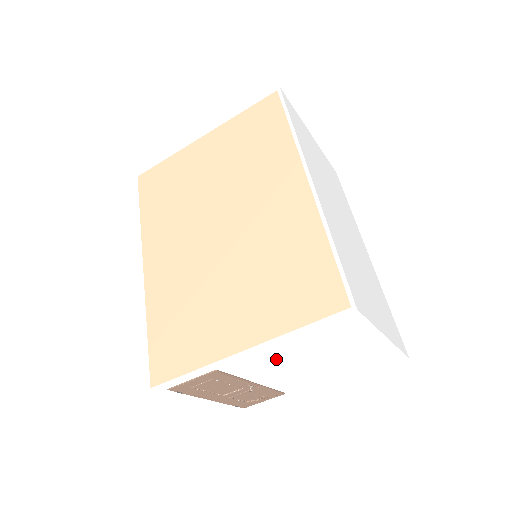
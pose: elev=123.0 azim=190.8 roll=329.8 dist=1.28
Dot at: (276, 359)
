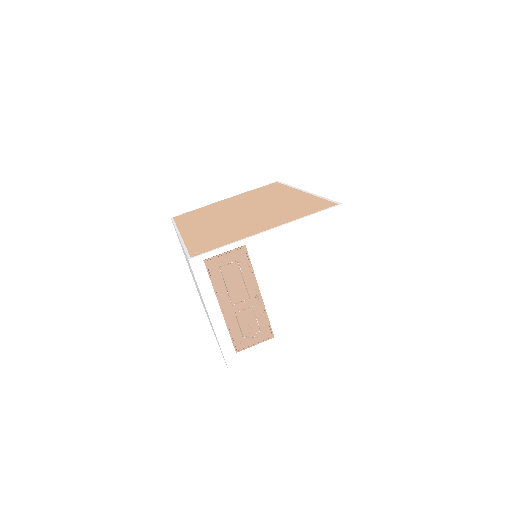
Dot at: (285, 254)
